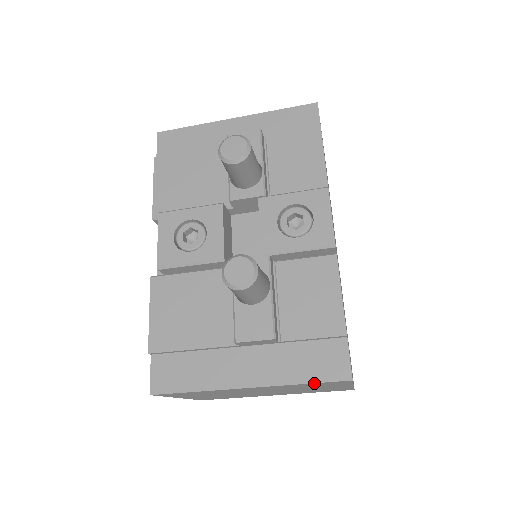
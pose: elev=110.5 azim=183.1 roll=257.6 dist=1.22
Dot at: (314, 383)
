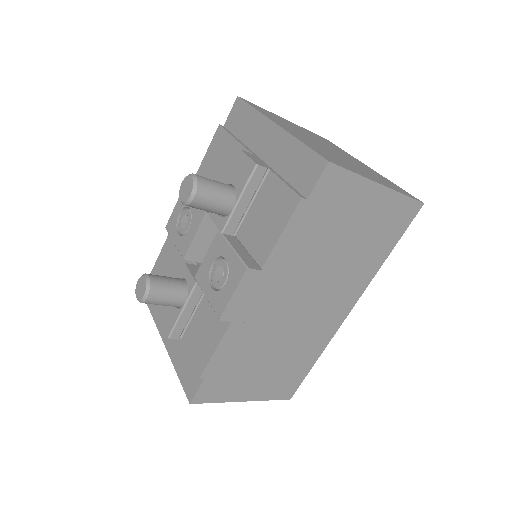
Dot at: (182, 381)
